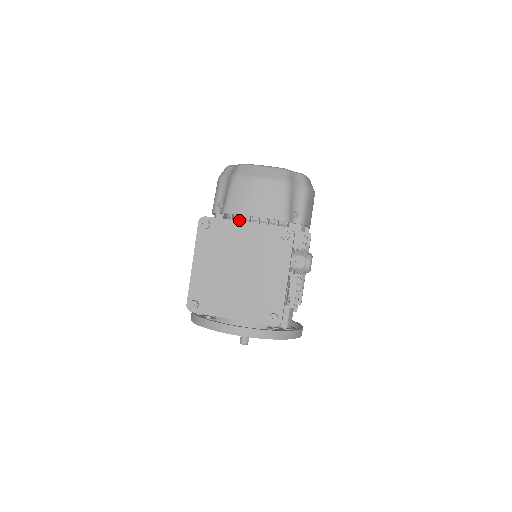
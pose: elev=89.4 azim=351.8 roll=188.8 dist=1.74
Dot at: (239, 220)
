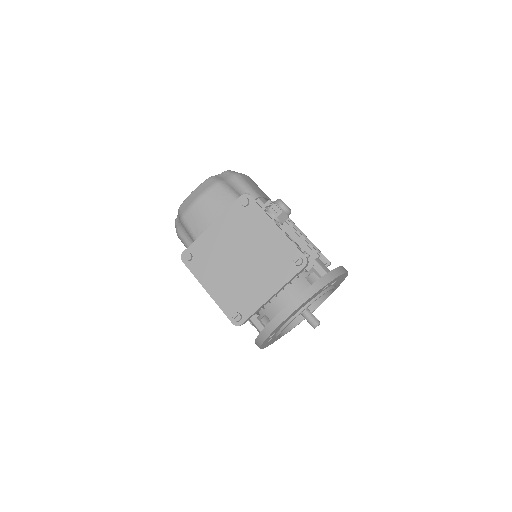
Dot at: occluded
